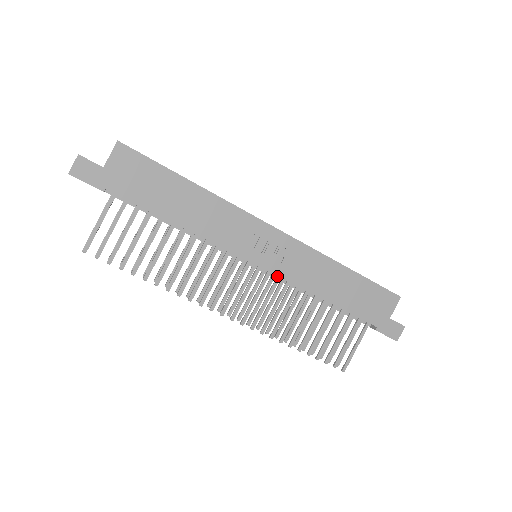
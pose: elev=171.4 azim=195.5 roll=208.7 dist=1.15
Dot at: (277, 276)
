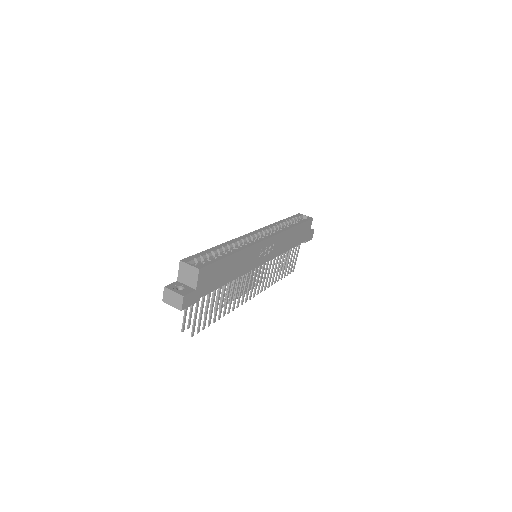
Dot at: occluded
